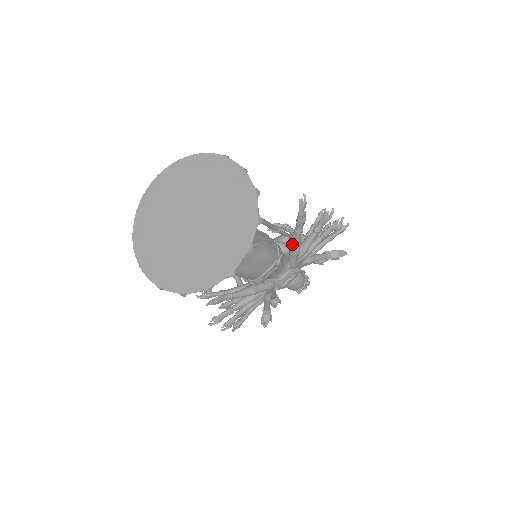
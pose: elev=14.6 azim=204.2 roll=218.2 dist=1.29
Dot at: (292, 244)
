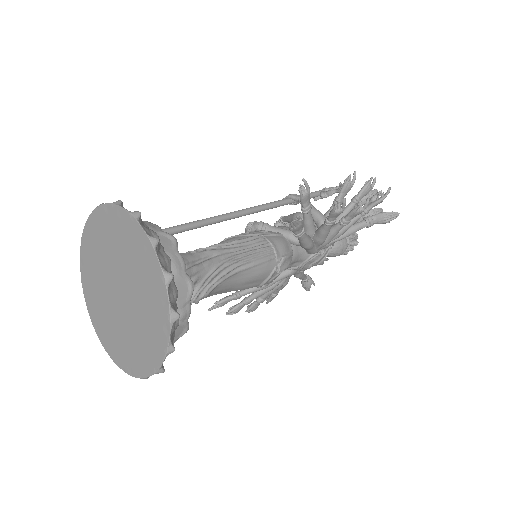
Dot at: occluded
